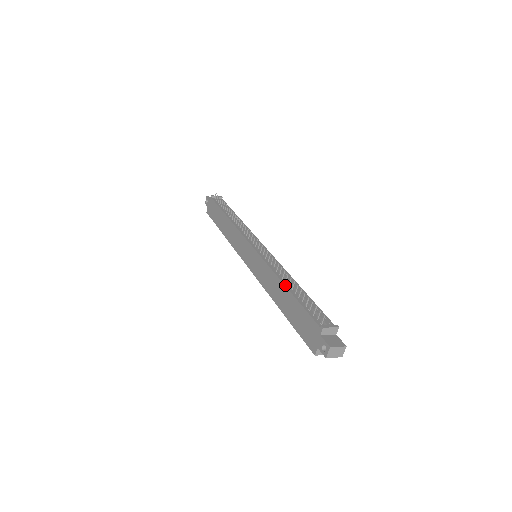
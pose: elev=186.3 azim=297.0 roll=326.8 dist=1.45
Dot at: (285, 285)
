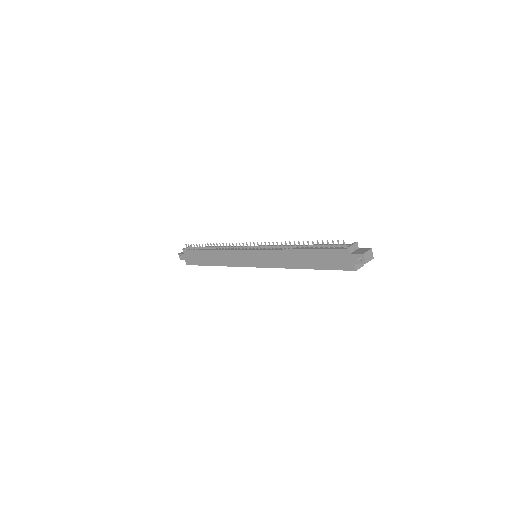
Dot at: (298, 249)
